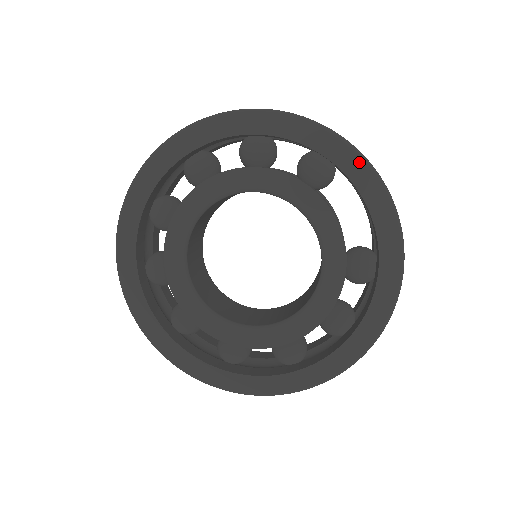
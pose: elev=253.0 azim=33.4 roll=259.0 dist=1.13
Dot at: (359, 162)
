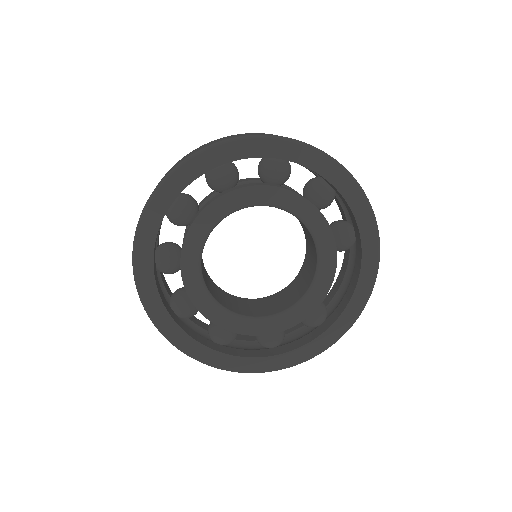
Dot at: (375, 260)
